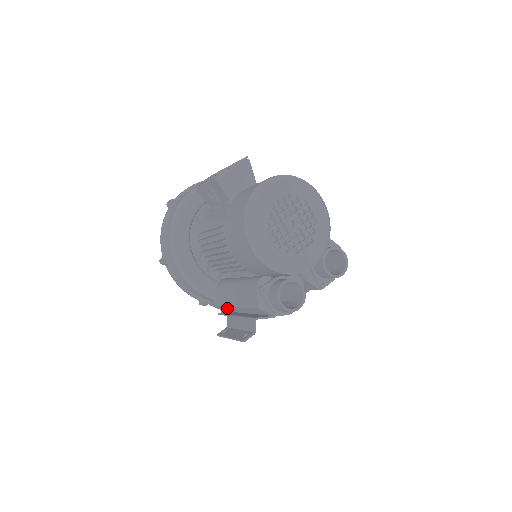
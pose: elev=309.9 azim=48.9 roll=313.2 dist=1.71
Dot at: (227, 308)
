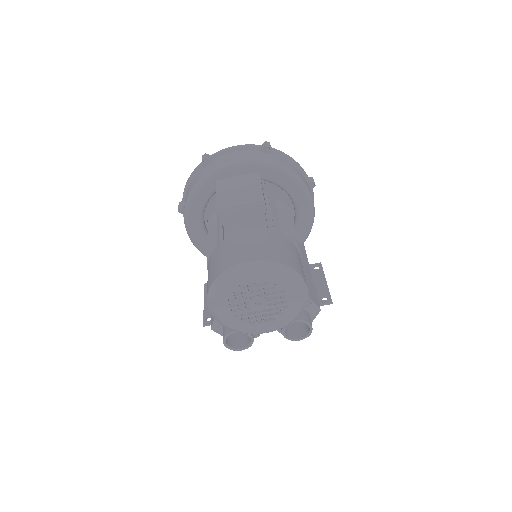
Dot at: occluded
